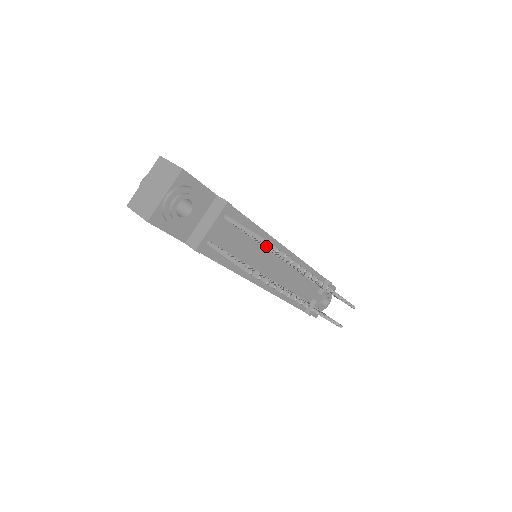
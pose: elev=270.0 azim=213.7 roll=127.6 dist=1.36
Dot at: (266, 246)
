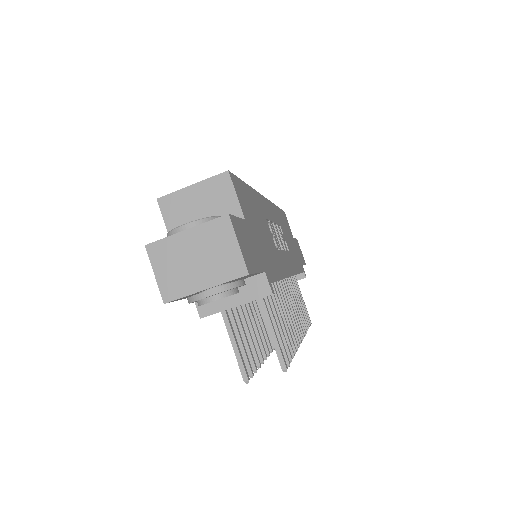
Dot at: occluded
